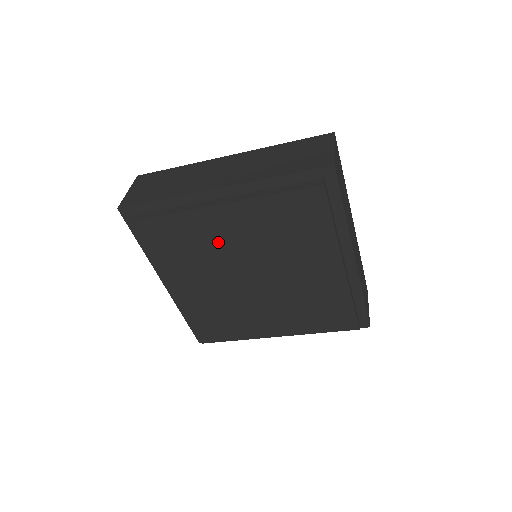
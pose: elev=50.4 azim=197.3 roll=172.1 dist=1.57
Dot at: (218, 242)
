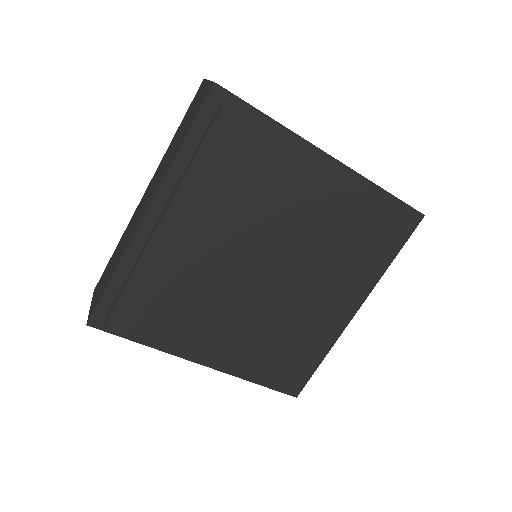
Dot at: (284, 208)
